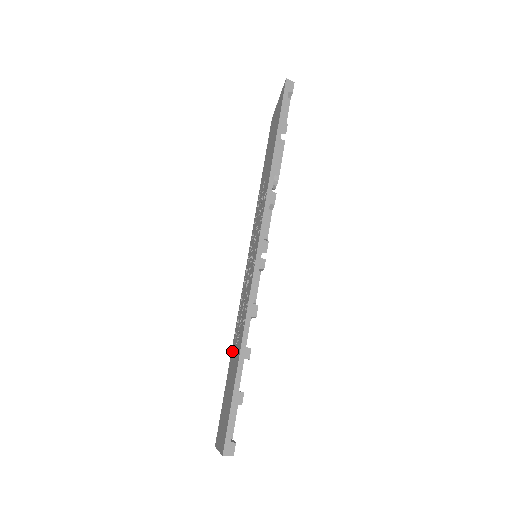
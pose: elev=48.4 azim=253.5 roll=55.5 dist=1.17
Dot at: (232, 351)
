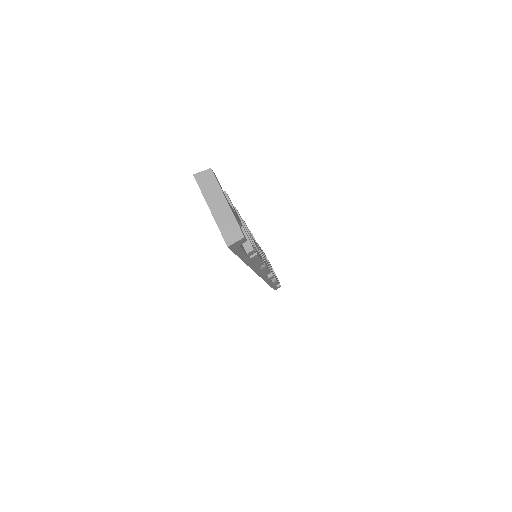
Dot at: occluded
